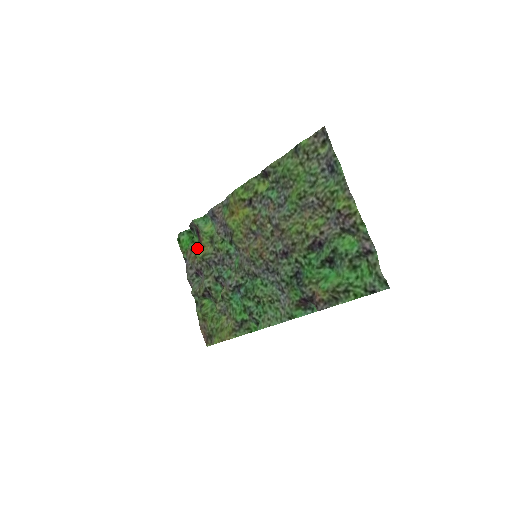
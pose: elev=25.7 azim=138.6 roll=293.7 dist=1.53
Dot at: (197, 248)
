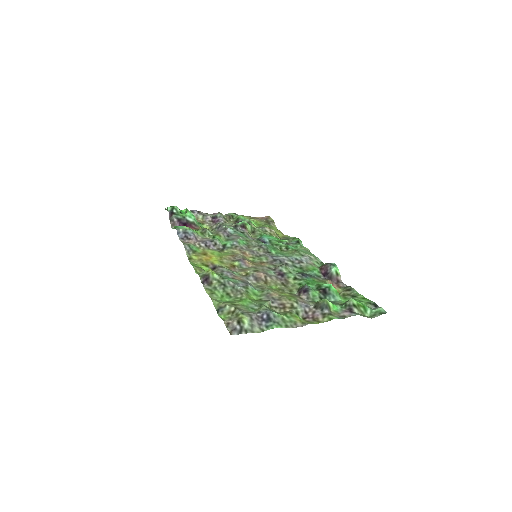
Dot at: (194, 219)
